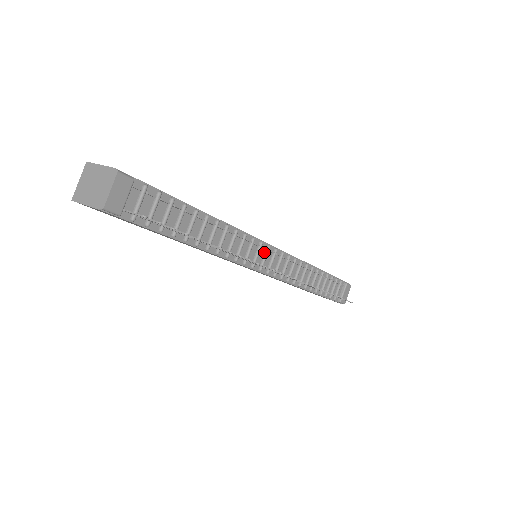
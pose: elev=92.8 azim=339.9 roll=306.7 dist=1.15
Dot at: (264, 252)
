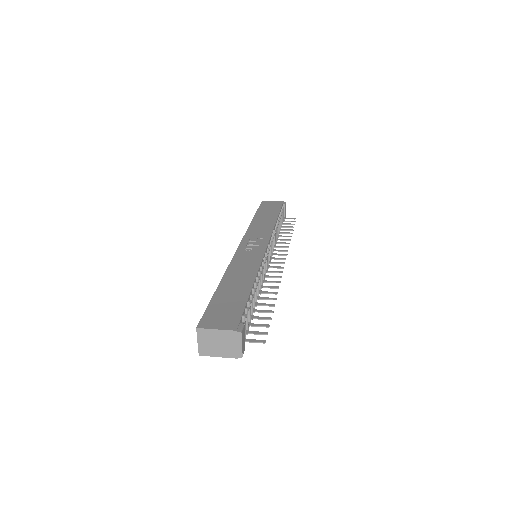
Dot at: occluded
